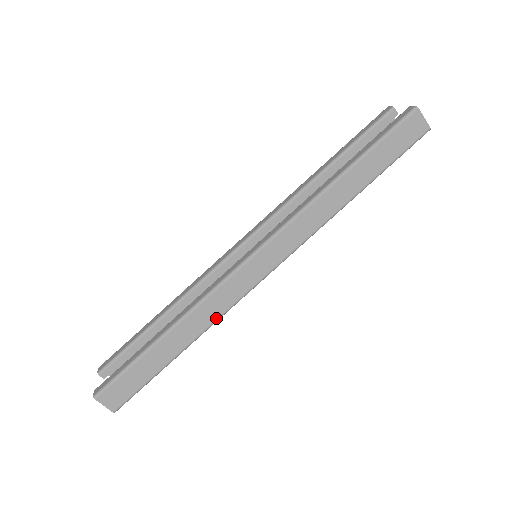
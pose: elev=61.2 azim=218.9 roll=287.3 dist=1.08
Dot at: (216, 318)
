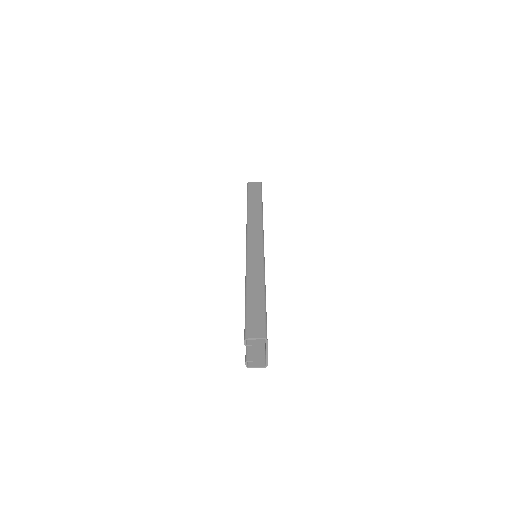
Dot at: (262, 269)
